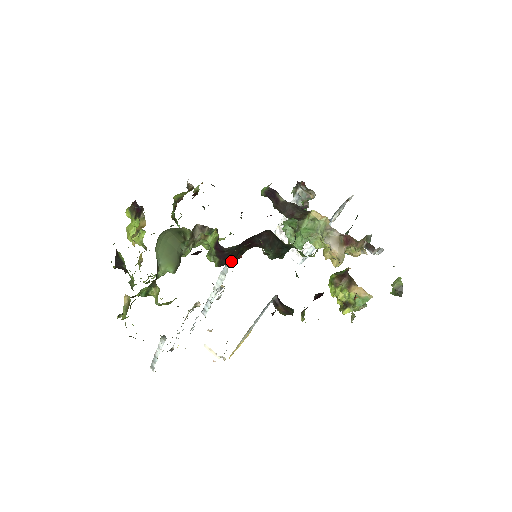
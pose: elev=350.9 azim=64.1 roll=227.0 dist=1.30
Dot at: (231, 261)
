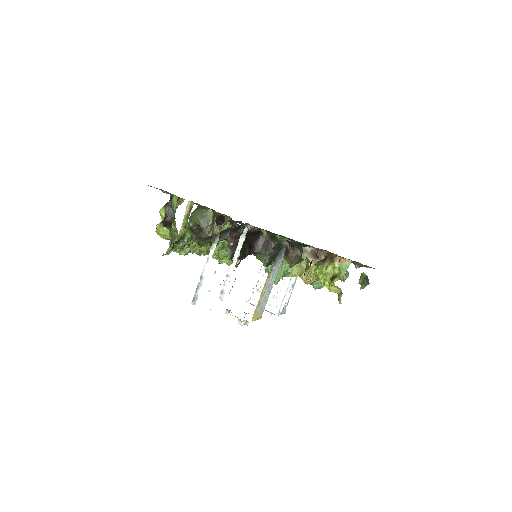
Dot at: occluded
